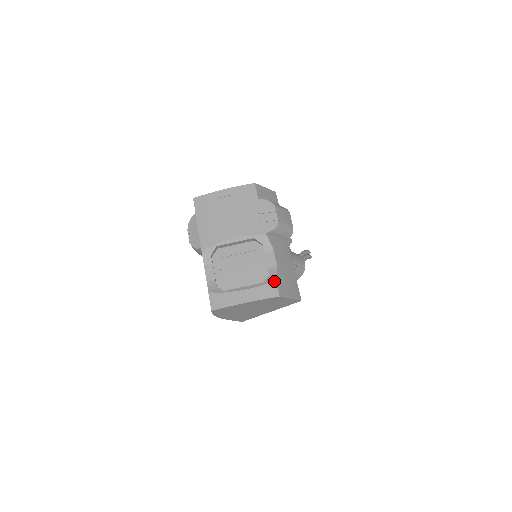
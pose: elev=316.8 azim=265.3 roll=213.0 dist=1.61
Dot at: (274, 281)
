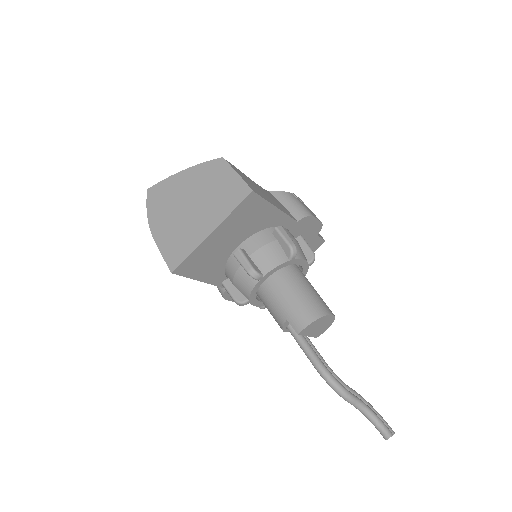
Dot at: occluded
